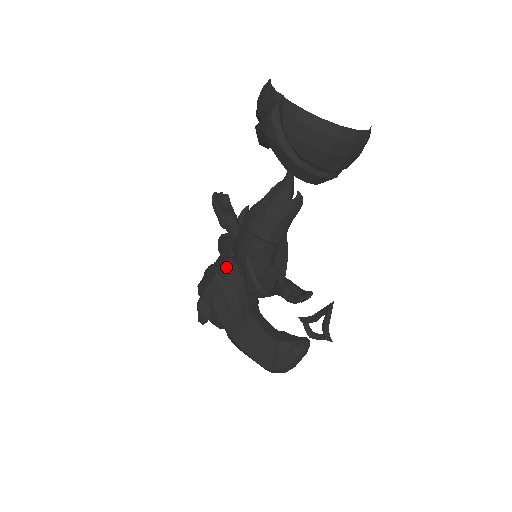
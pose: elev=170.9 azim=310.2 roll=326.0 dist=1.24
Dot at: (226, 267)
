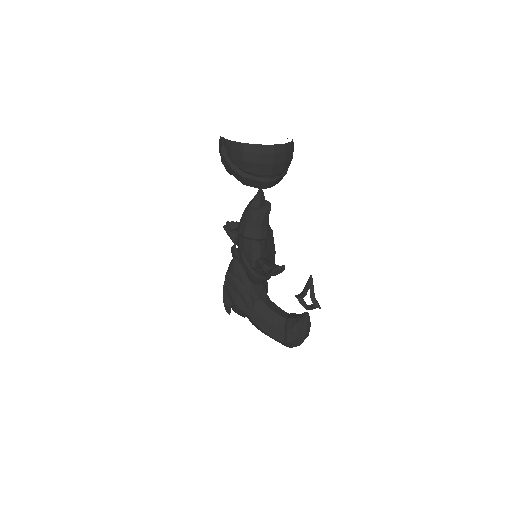
Dot at: (232, 265)
